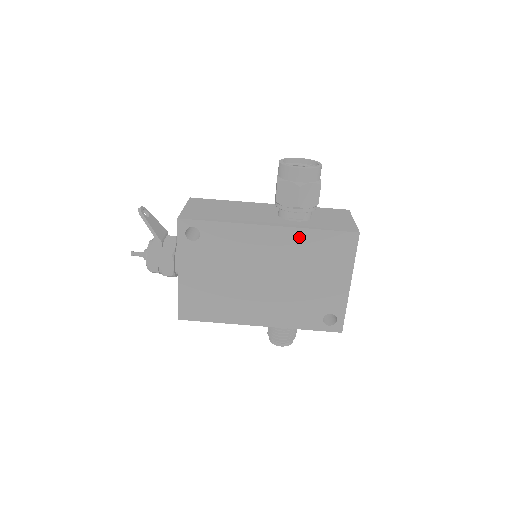
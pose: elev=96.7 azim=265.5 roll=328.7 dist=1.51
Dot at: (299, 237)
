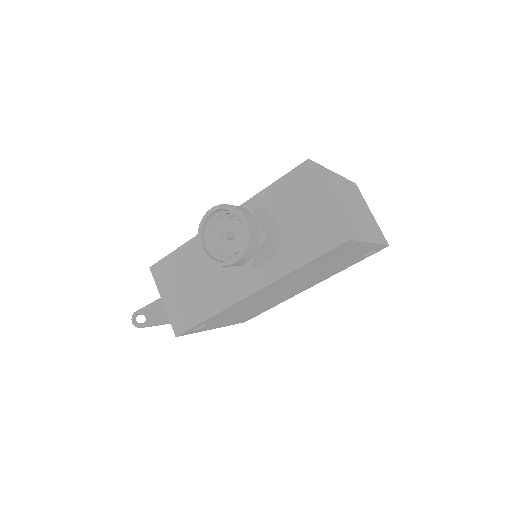
Dot at: (290, 276)
